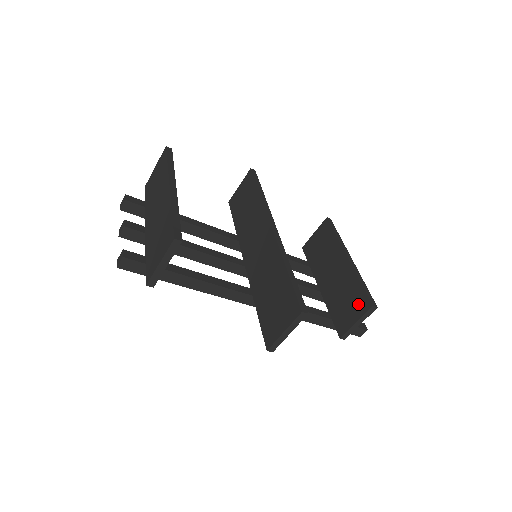
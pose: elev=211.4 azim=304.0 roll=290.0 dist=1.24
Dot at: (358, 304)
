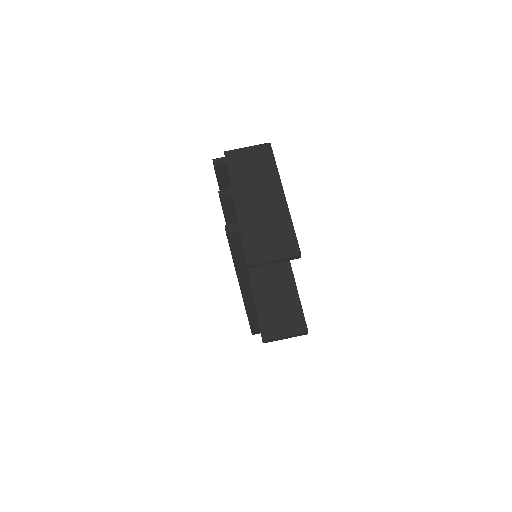
Dot at: occluded
